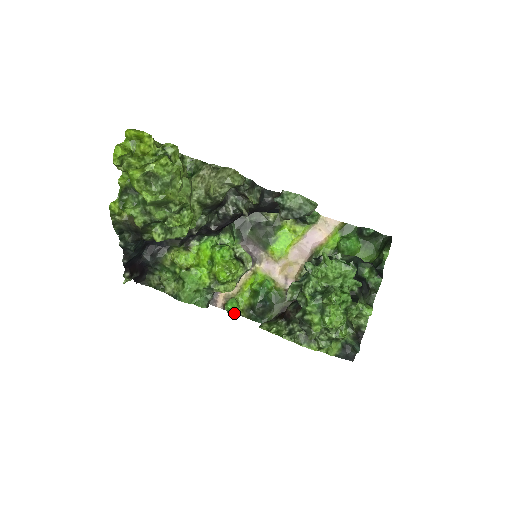
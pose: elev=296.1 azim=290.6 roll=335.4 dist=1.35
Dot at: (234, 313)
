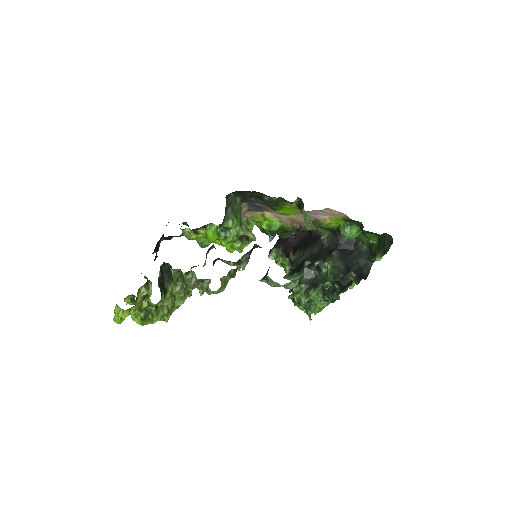
Dot at: occluded
